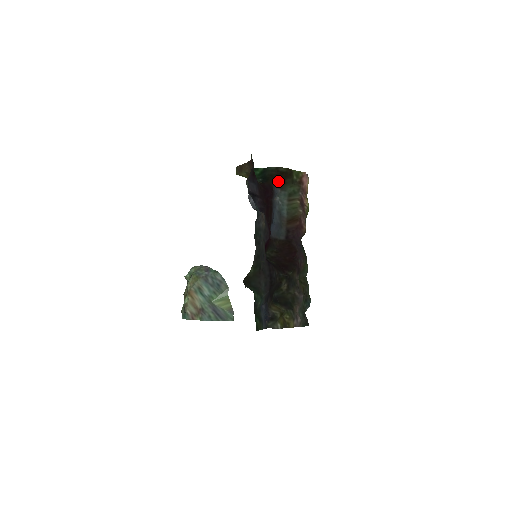
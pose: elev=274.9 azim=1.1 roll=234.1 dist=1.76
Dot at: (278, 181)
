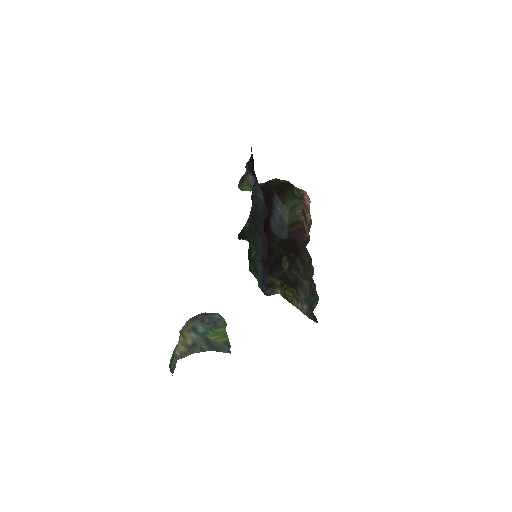
Dot at: (279, 192)
